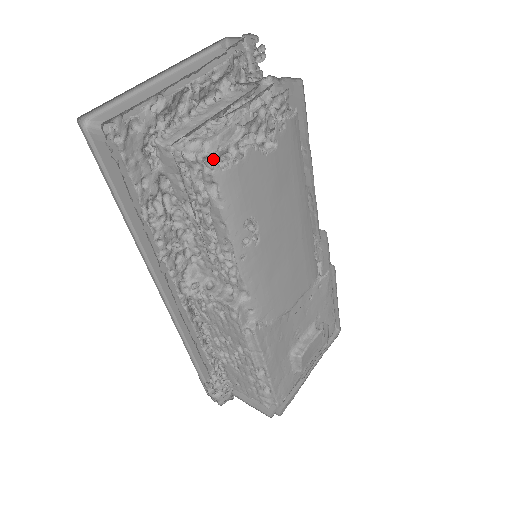
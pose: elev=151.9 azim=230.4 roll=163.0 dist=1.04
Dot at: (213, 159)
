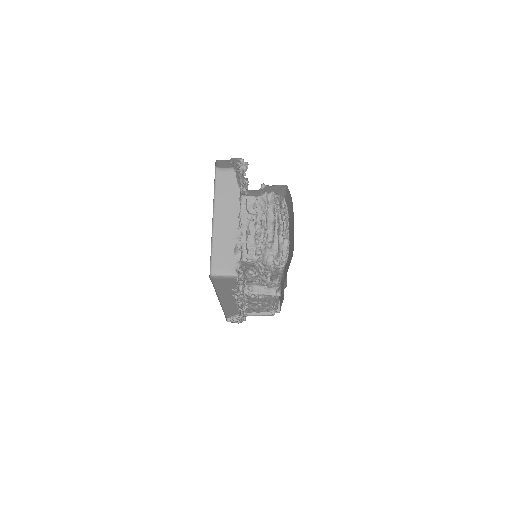
Dot at: (283, 261)
